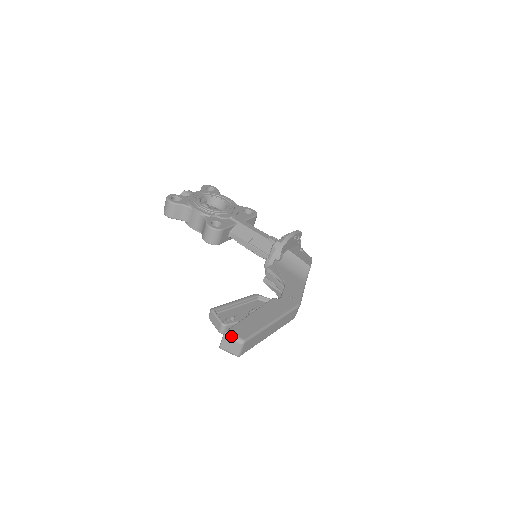
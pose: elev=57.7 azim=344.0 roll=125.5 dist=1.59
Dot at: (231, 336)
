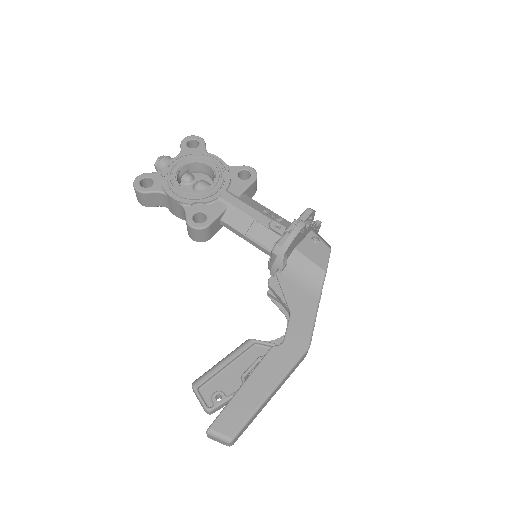
Dot at: (215, 435)
